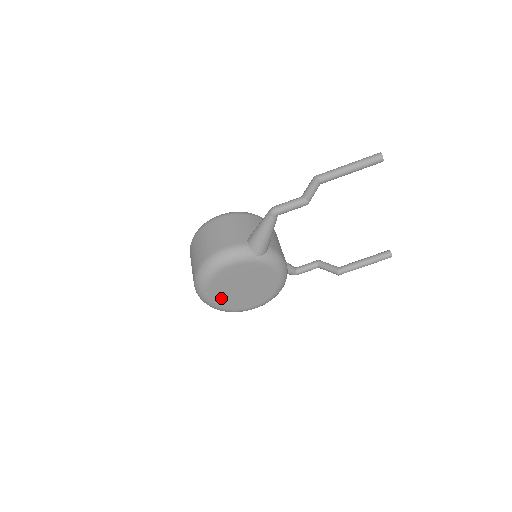
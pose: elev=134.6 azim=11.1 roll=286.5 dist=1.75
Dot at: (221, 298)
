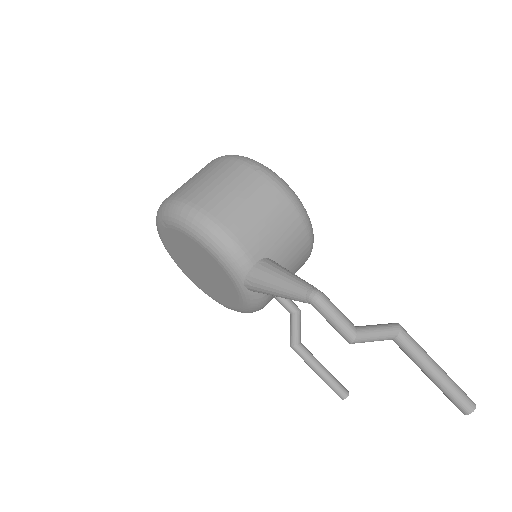
Dot at: (172, 242)
